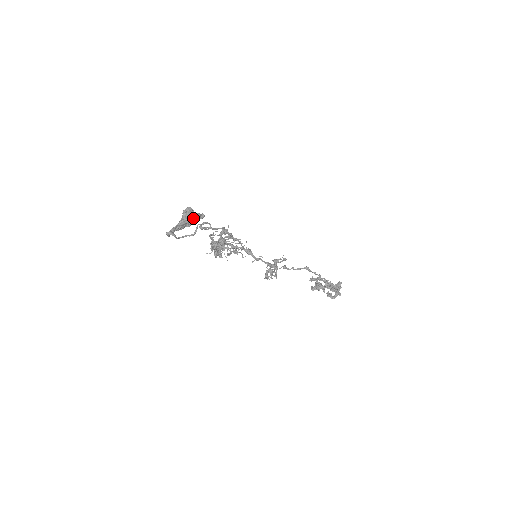
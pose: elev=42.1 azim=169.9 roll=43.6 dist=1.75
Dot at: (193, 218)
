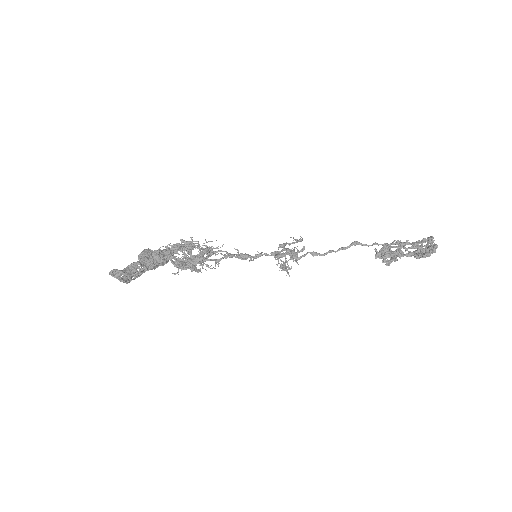
Dot at: (153, 256)
